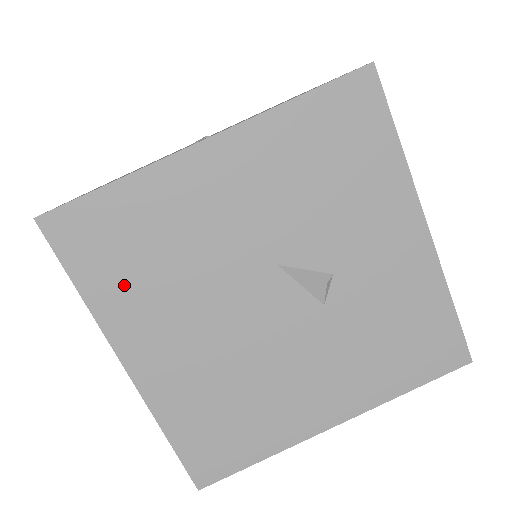
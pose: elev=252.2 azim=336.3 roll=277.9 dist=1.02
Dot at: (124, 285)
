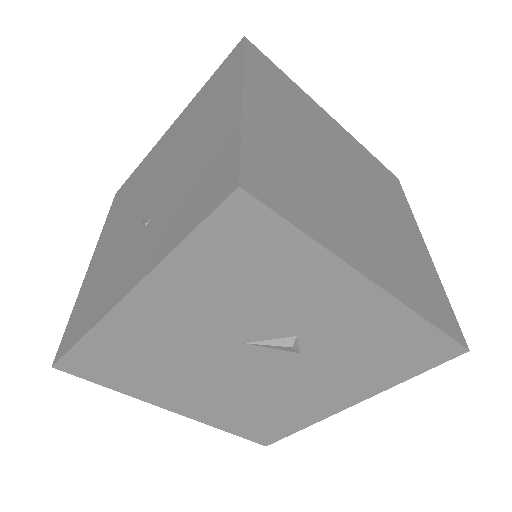
Dot at: (138, 380)
